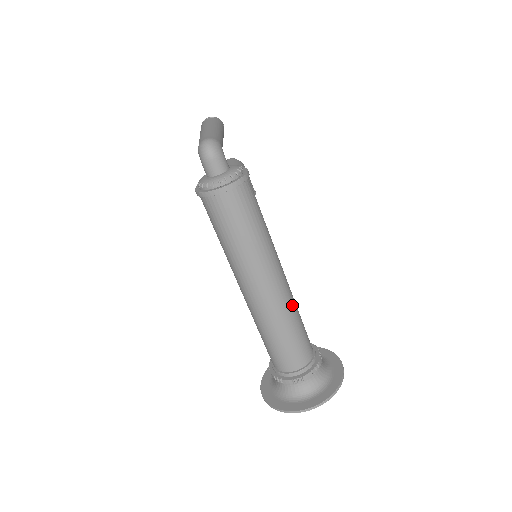
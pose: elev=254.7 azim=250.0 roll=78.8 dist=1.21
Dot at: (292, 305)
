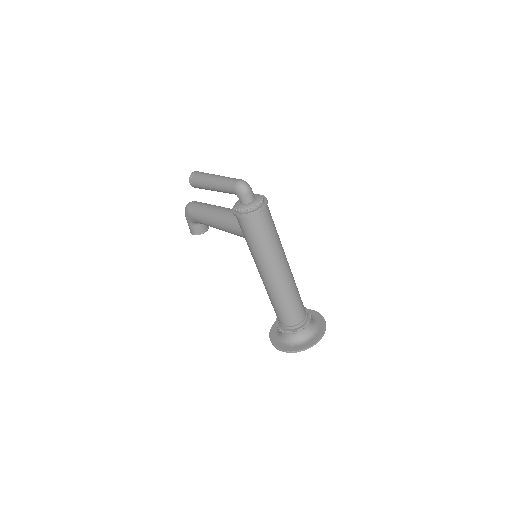
Dot at: (293, 277)
